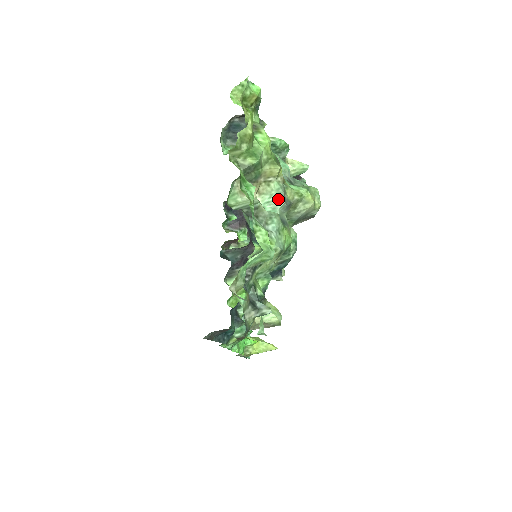
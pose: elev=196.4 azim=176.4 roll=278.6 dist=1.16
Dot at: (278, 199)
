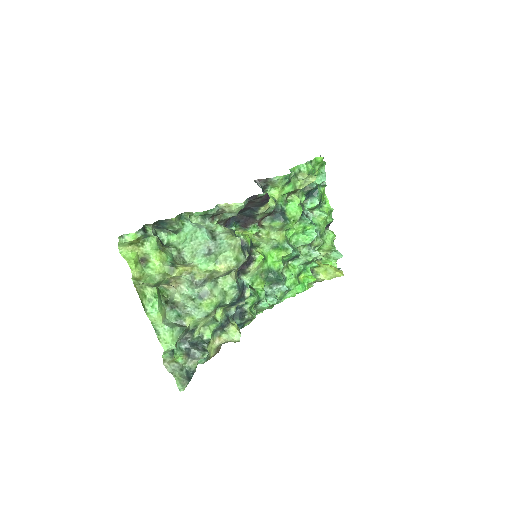
Dot at: (191, 284)
